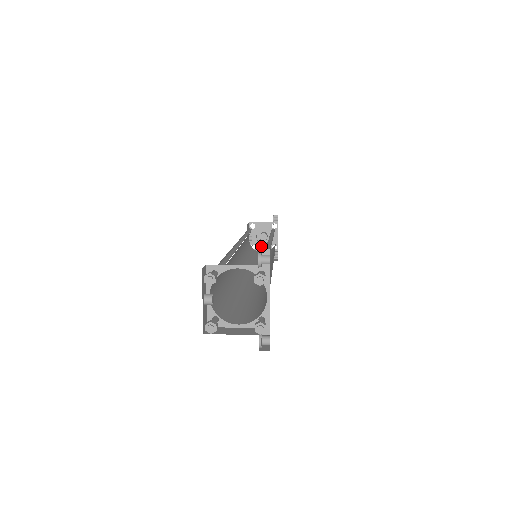
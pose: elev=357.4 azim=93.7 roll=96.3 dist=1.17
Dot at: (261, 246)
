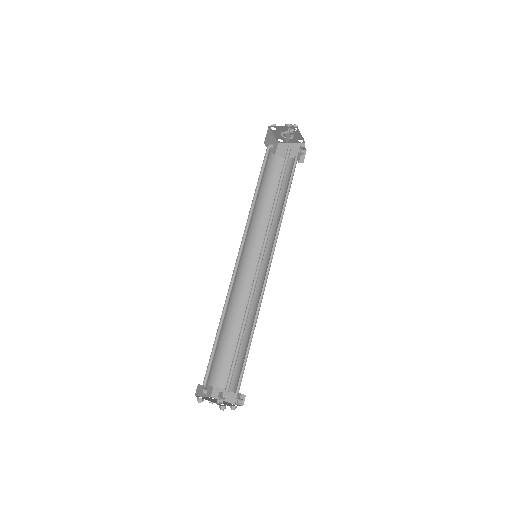
Dot at: occluded
